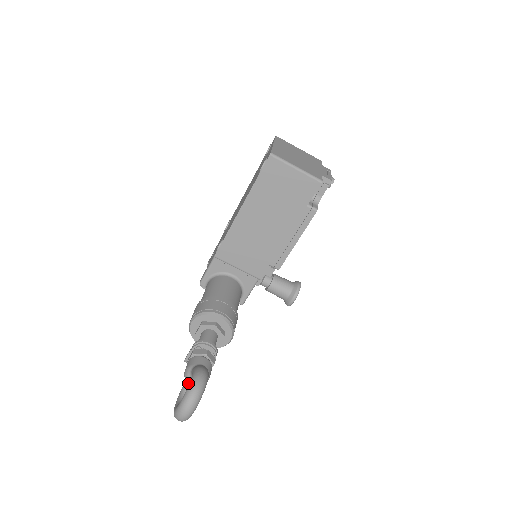
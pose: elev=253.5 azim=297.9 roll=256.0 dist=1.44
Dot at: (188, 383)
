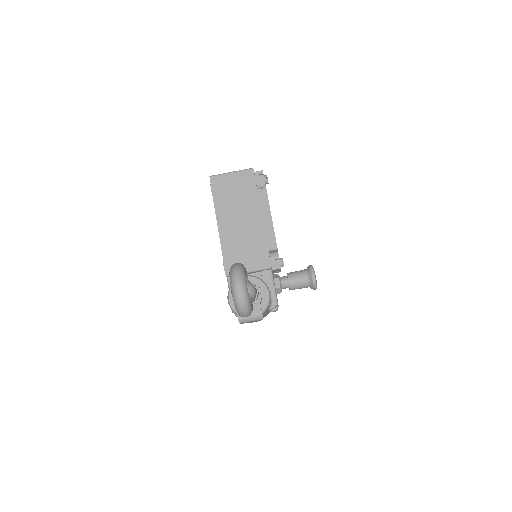
Dot at: occluded
